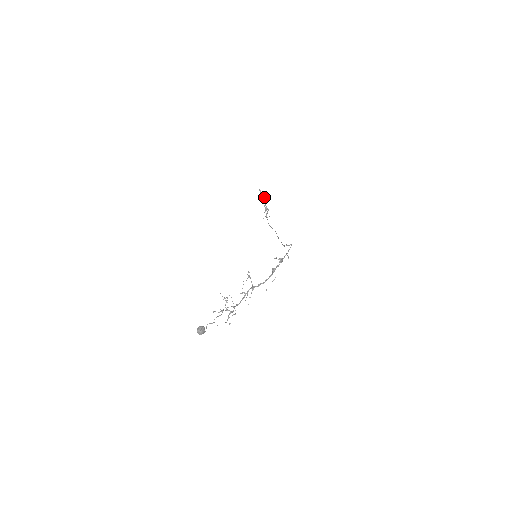
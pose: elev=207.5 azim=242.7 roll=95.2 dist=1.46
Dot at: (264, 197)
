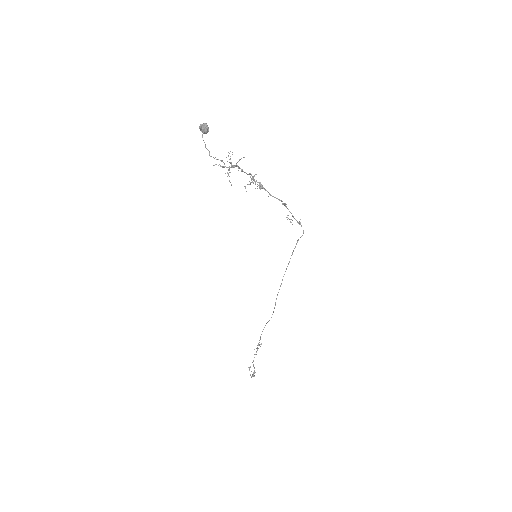
Dot at: (252, 375)
